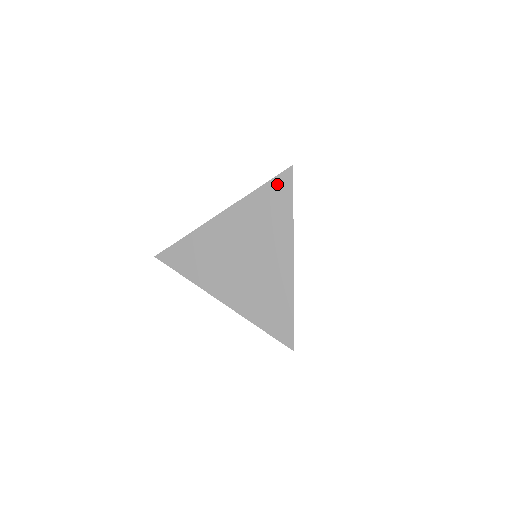
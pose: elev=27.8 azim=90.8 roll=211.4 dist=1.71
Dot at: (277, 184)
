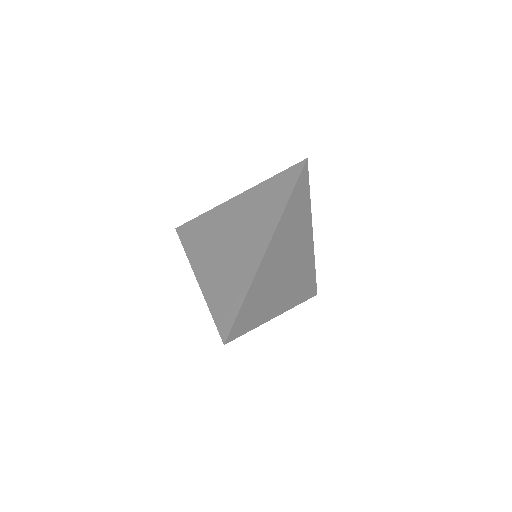
Dot at: occluded
